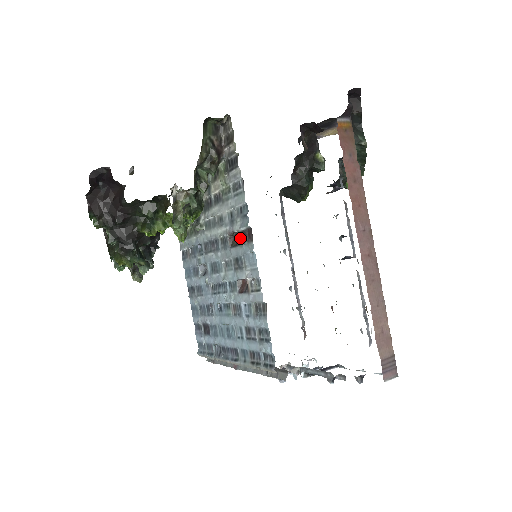
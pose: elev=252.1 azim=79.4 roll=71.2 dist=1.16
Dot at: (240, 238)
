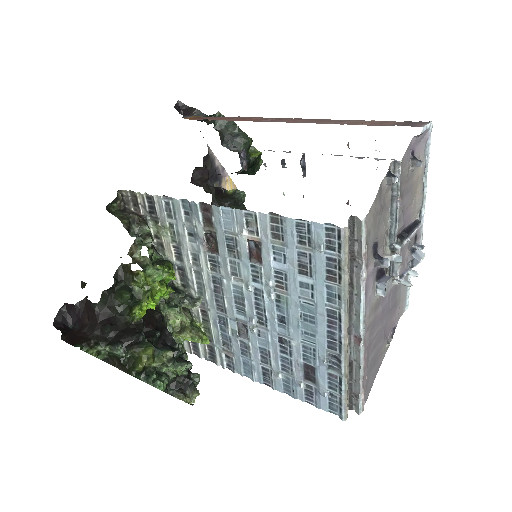
Dot at: (210, 230)
